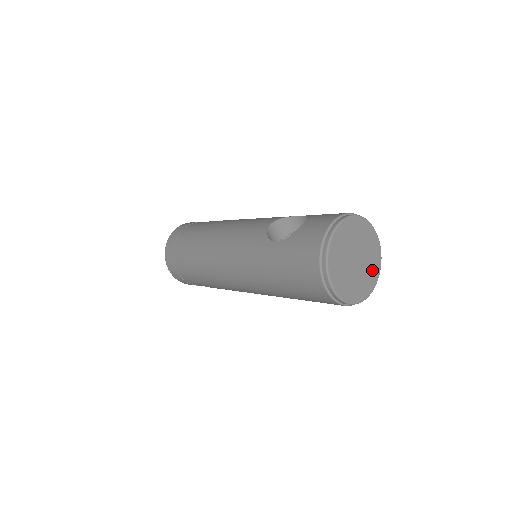
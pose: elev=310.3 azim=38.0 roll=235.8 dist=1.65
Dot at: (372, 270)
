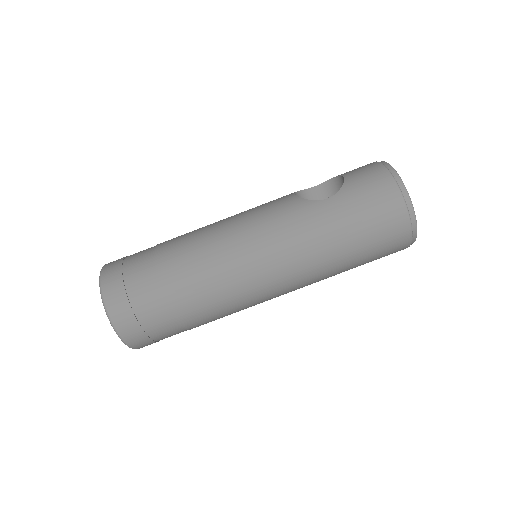
Dot at: occluded
